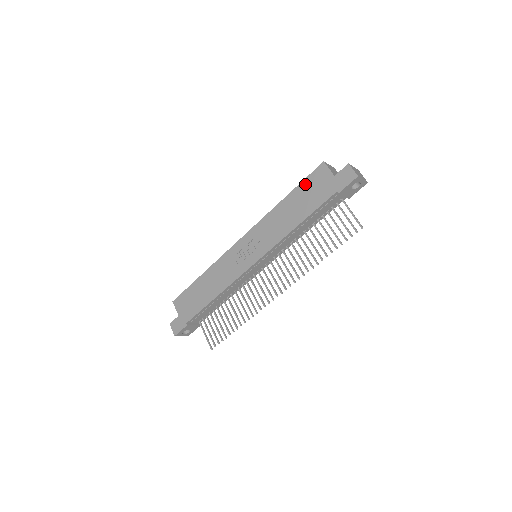
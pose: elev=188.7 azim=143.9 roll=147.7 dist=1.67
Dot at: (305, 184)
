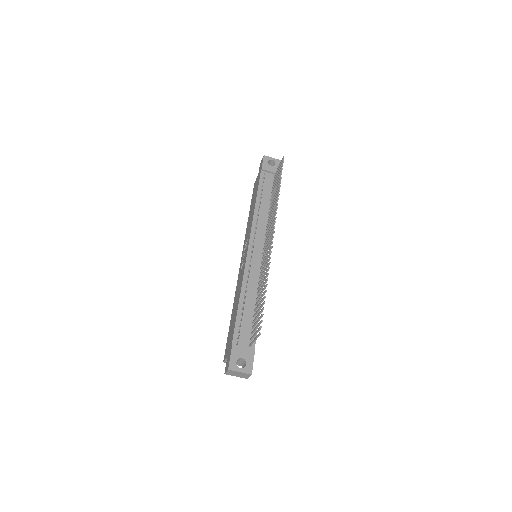
Dot at: (252, 198)
